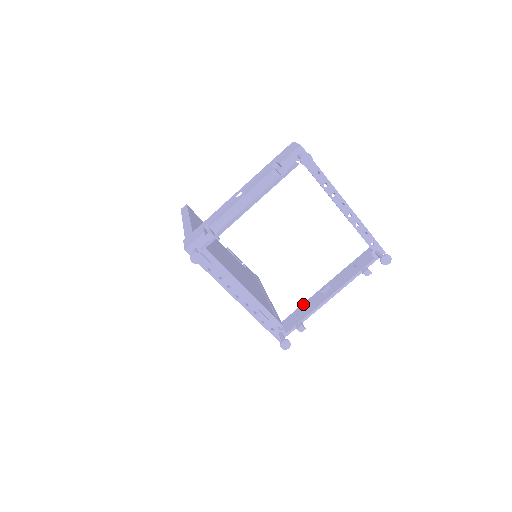
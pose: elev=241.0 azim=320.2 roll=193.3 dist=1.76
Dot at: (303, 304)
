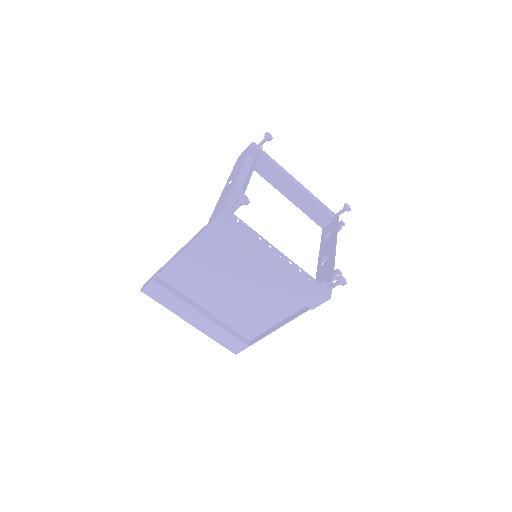
Dot at: occluded
